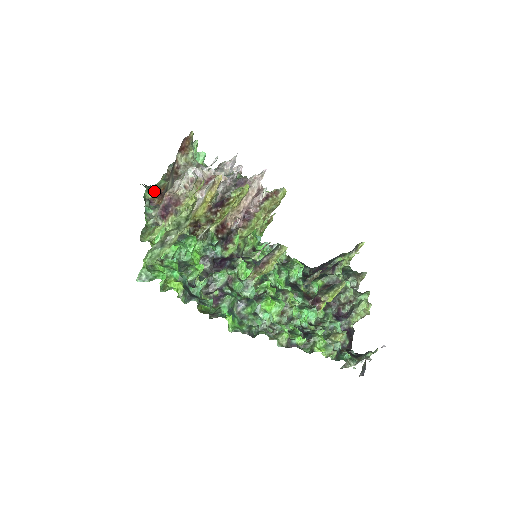
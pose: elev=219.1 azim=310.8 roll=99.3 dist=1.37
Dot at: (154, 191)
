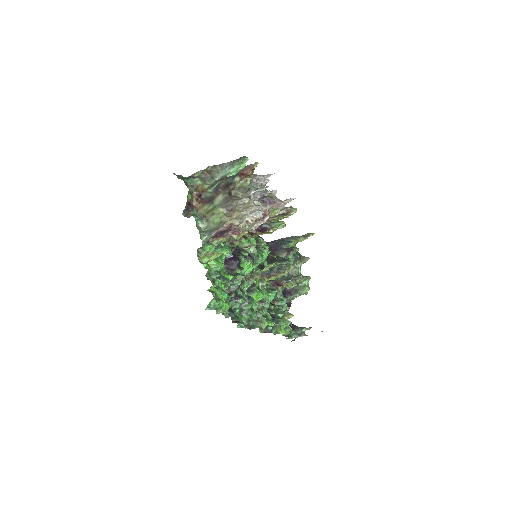
Dot at: (190, 188)
